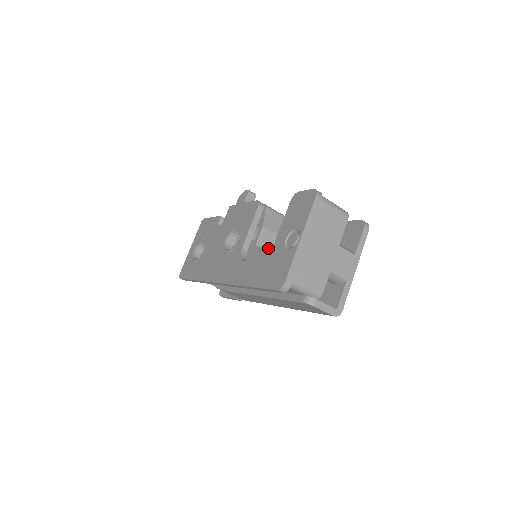
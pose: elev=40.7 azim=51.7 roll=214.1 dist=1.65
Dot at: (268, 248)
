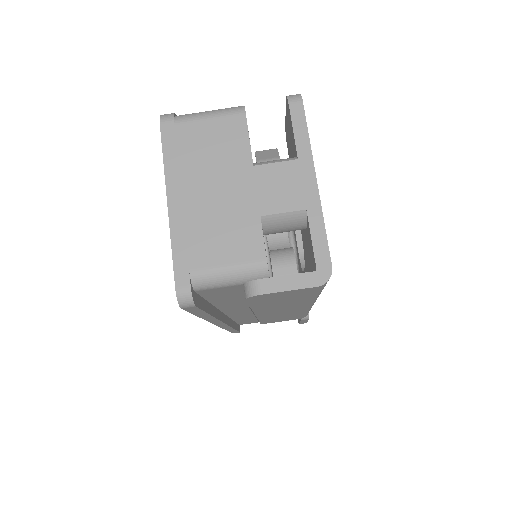
Dot at: occluded
